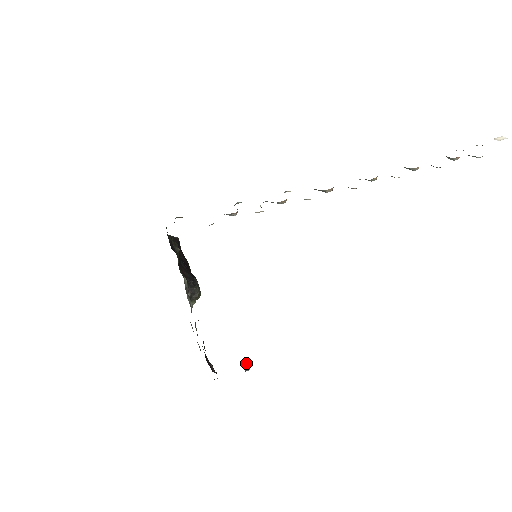
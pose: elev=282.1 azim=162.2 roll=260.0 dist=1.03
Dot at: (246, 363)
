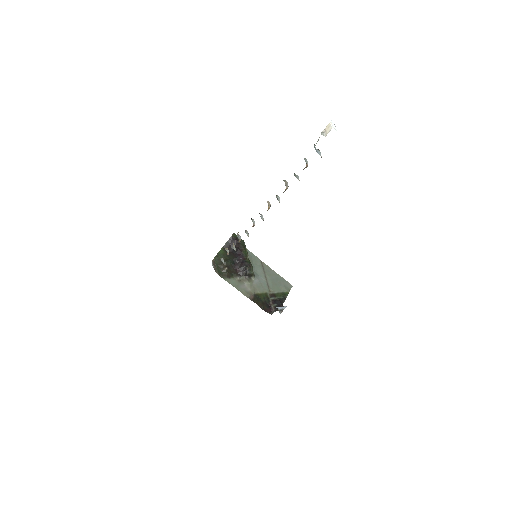
Dot at: (279, 311)
